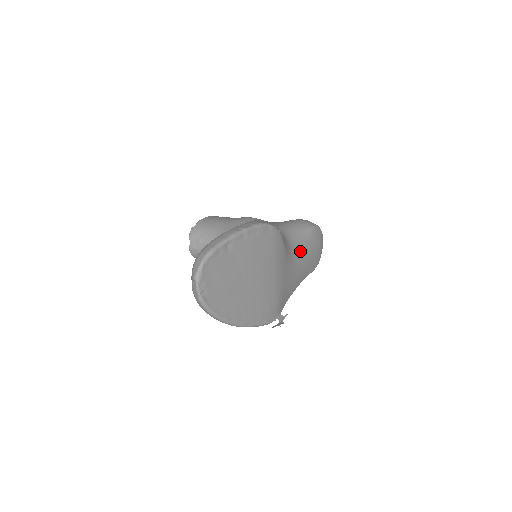
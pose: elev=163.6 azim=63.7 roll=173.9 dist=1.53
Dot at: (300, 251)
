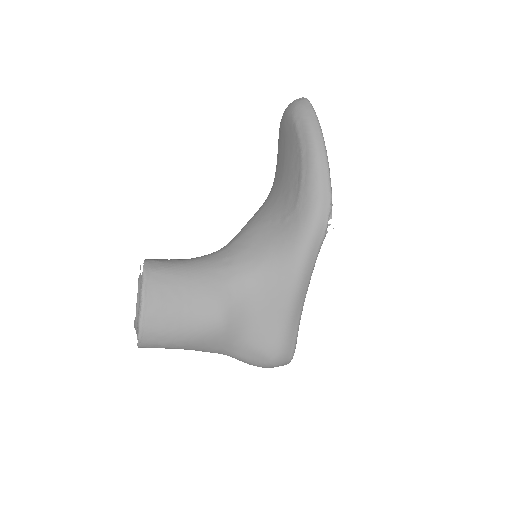
Dot at: occluded
